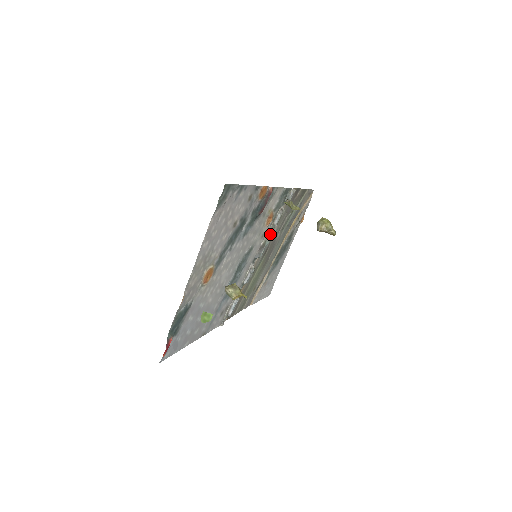
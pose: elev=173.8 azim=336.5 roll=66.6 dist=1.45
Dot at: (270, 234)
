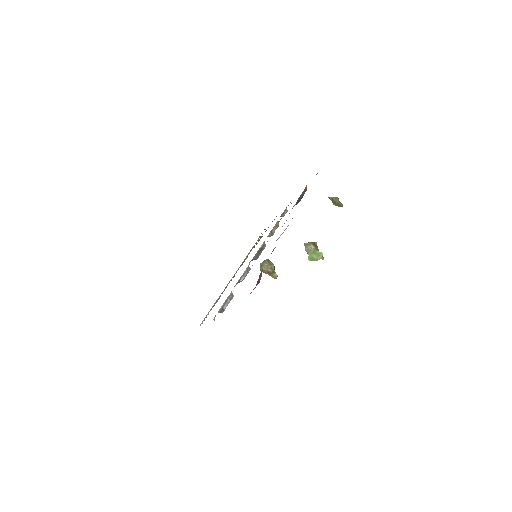
Dot at: occluded
